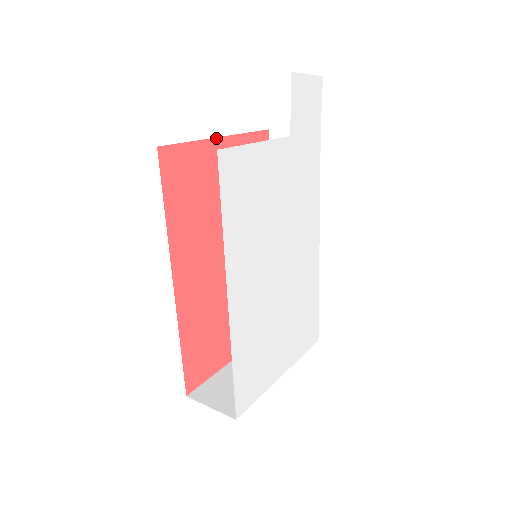
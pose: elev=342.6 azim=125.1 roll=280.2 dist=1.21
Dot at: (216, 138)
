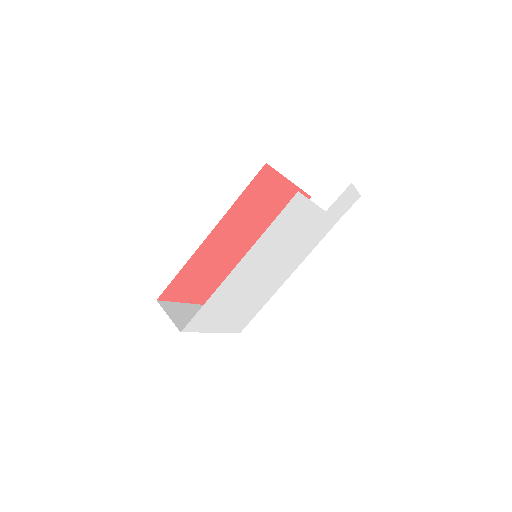
Dot at: (289, 180)
